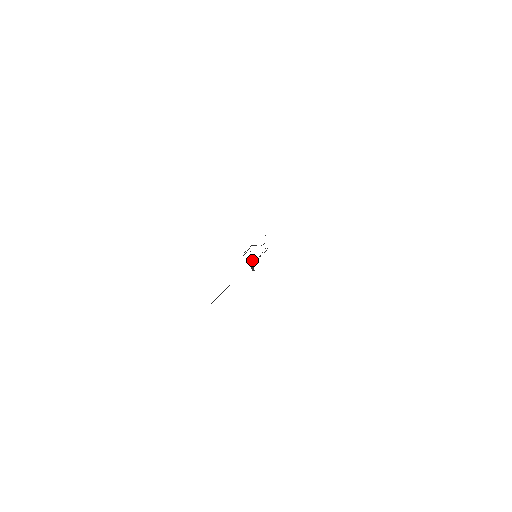
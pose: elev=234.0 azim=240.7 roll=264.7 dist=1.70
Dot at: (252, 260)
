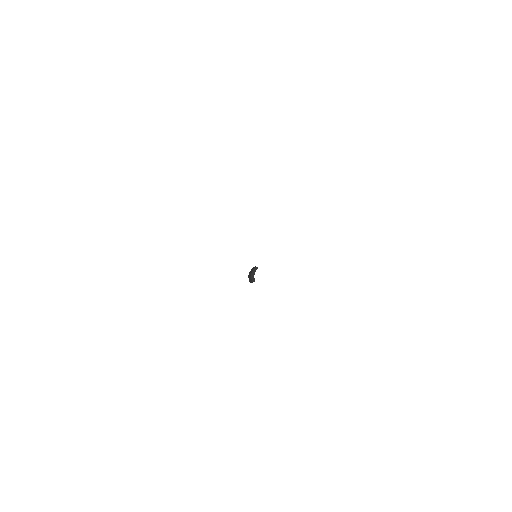
Dot at: (256, 269)
